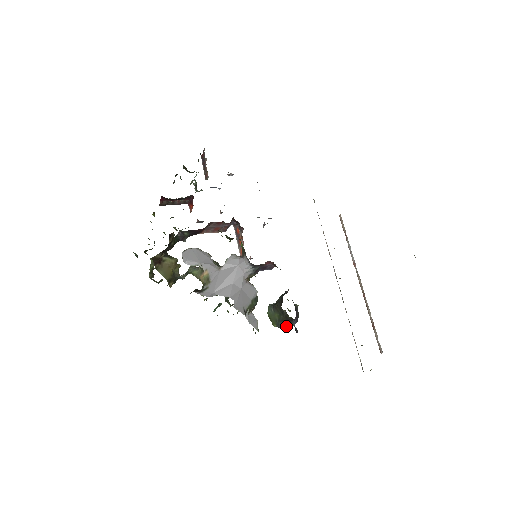
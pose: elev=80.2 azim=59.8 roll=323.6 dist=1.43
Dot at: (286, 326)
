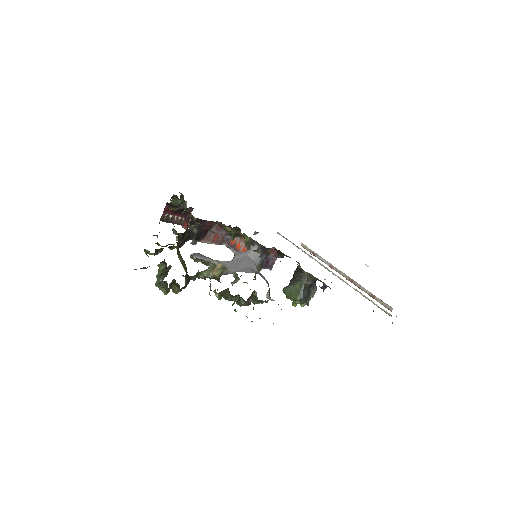
Dot at: (305, 304)
